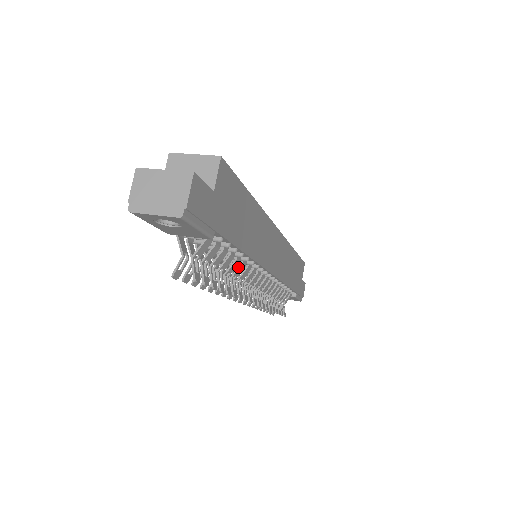
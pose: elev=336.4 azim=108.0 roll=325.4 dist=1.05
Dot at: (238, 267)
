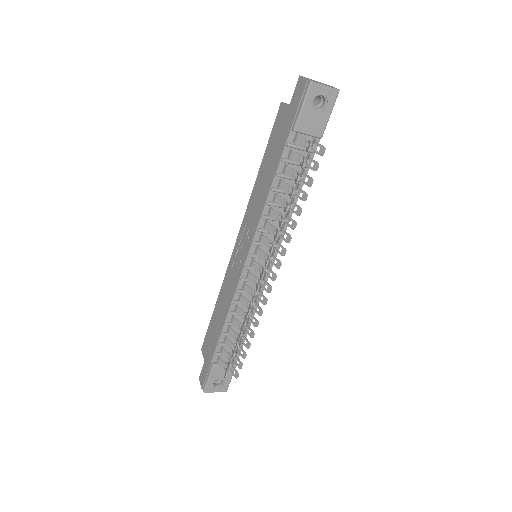
Dot at: (288, 212)
